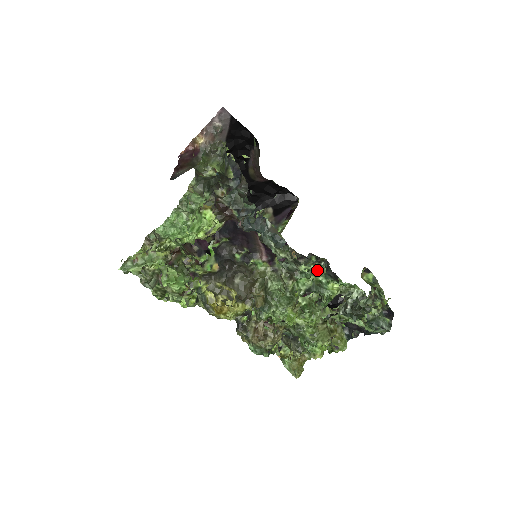
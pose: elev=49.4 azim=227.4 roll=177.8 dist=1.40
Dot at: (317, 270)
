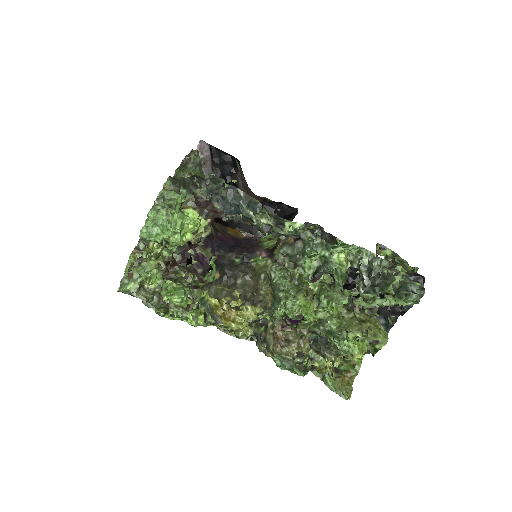
Dot at: (317, 245)
